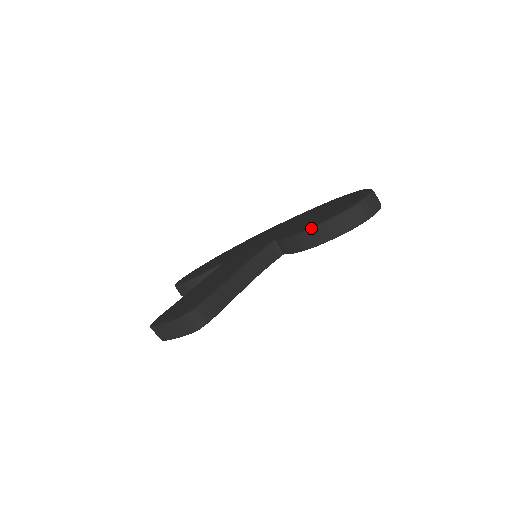
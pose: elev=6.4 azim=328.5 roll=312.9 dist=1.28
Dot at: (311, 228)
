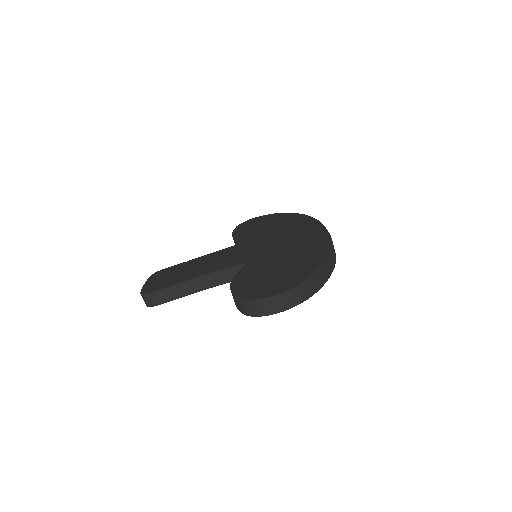
Dot at: (230, 289)
